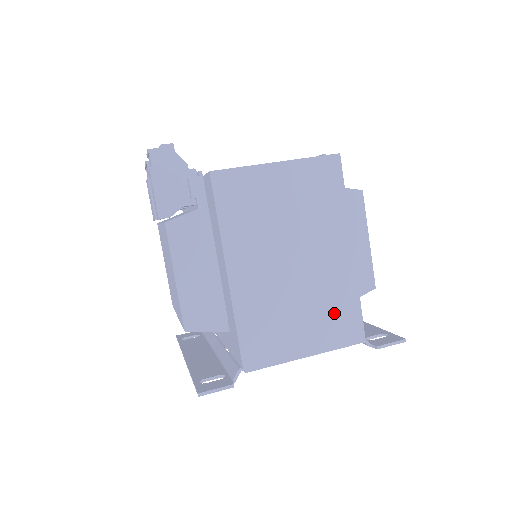
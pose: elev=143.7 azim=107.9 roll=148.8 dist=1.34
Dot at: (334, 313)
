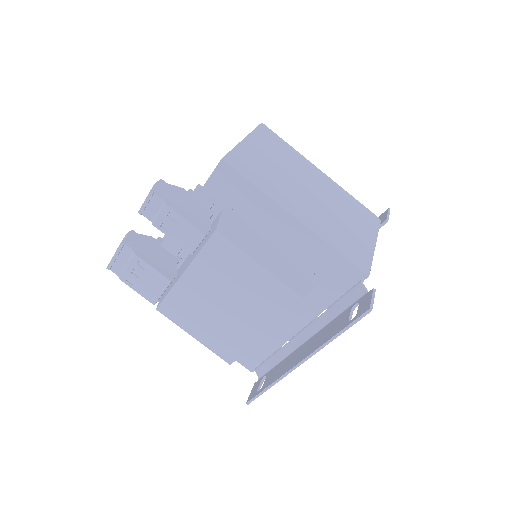
Dot at: (355, 212)
